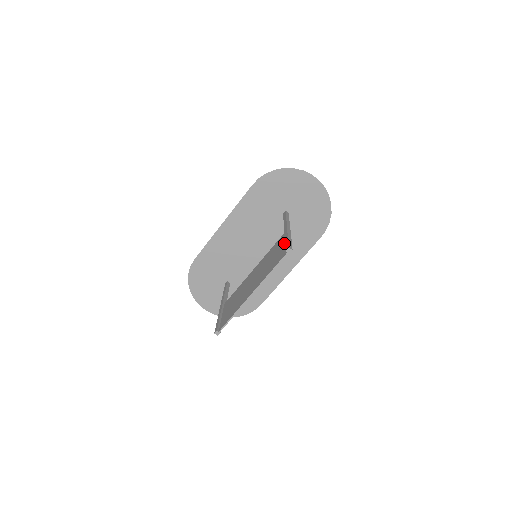
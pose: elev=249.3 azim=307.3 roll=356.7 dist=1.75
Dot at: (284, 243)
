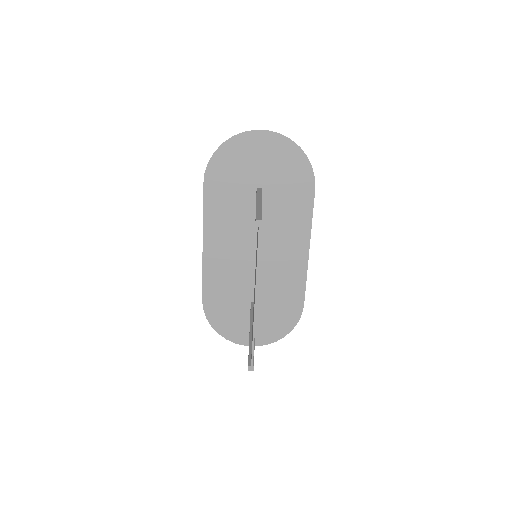
Dot at: occluded
